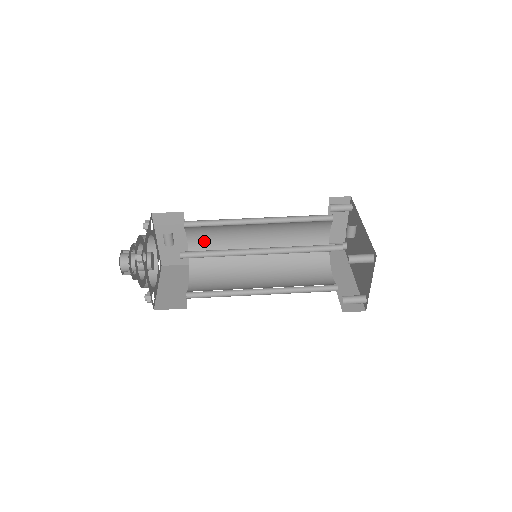
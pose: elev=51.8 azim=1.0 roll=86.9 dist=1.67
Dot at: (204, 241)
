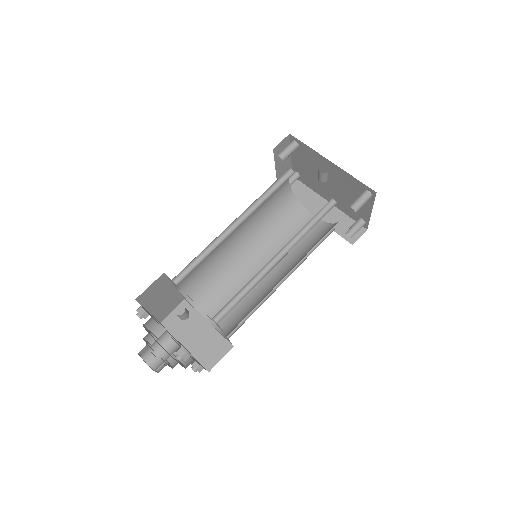
Dot at: (191, 276)
